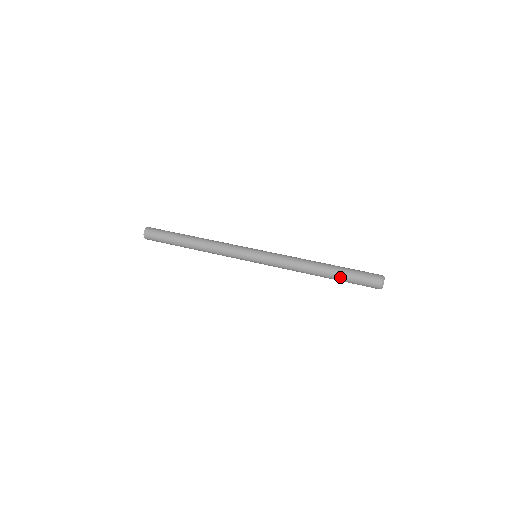
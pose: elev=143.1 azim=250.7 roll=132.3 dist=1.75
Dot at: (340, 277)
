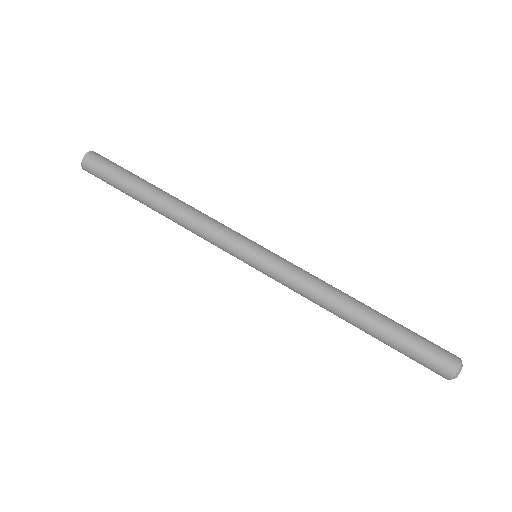
Dot at: (386, 341)
